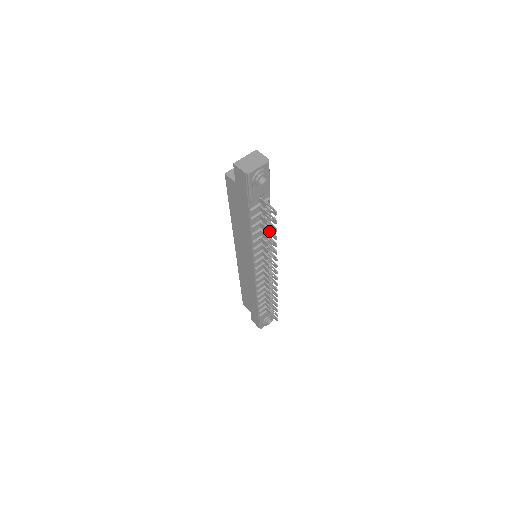
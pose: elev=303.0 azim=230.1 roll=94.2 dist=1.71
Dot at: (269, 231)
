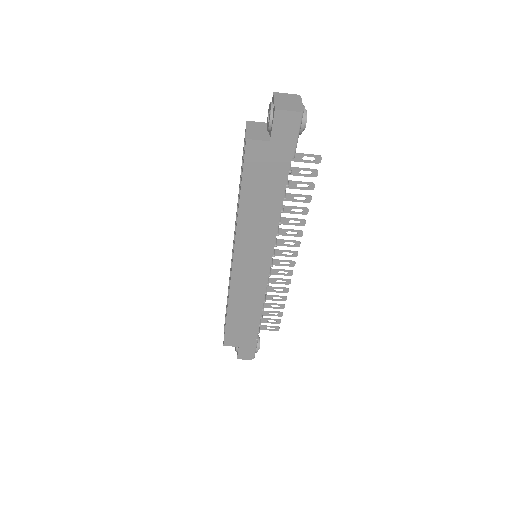
Dot at: (299, 196)
